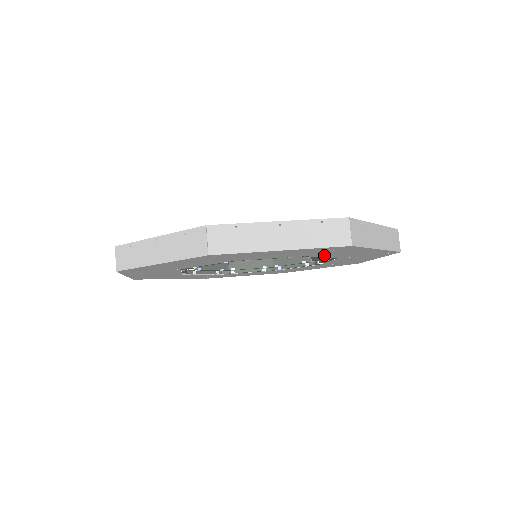
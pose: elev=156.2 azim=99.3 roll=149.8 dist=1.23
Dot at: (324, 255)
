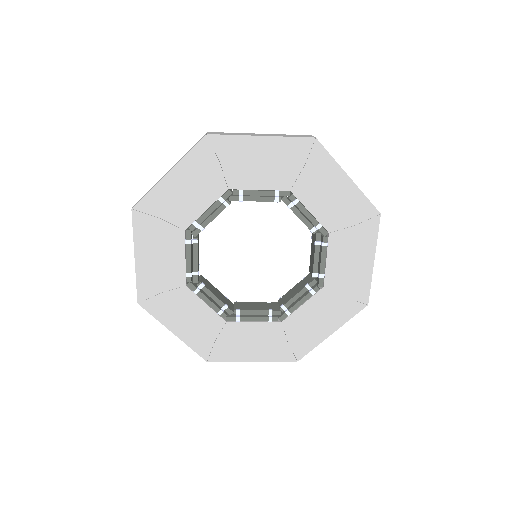
Dot at: (307, 196)
